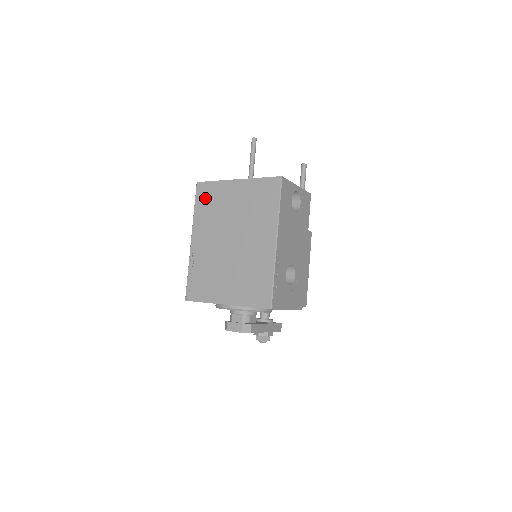
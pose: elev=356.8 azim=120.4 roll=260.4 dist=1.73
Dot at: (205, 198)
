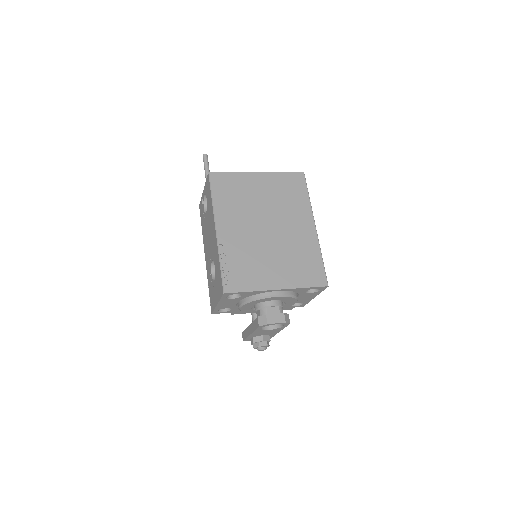
Dot at: (224, 187)
